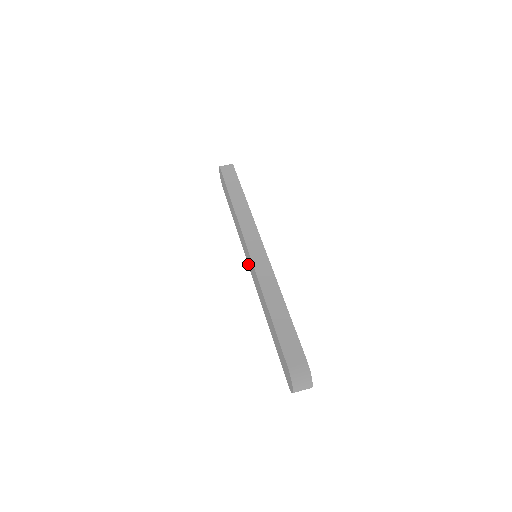
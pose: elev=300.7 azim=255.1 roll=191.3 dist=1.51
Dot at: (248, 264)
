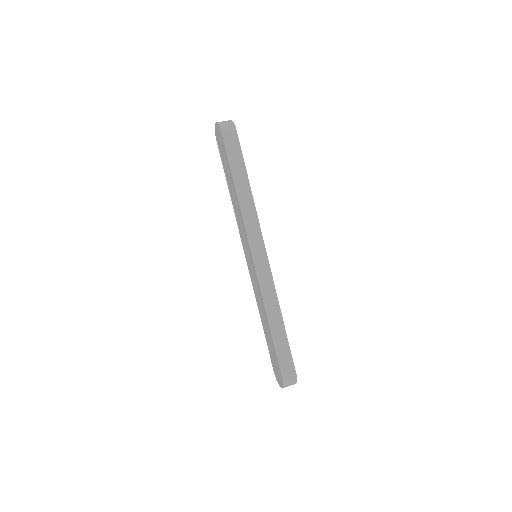
Dot at: (245, 256)
